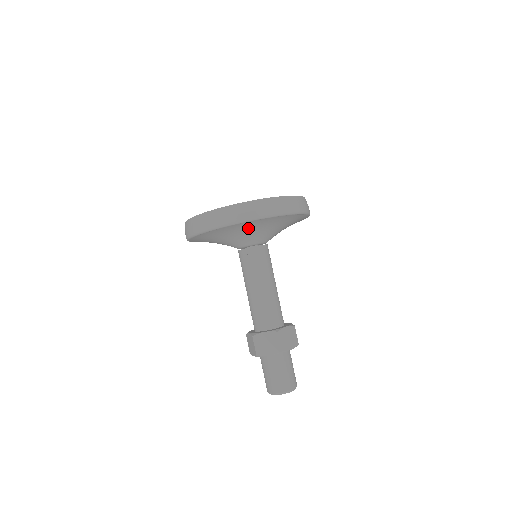
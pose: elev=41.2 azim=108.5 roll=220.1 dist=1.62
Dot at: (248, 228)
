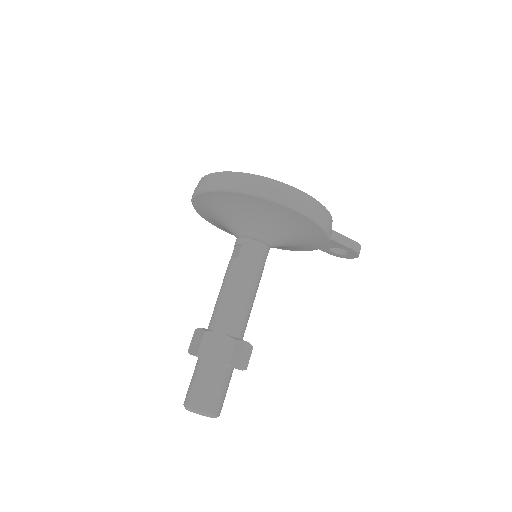
Dot at: (219, 206)
